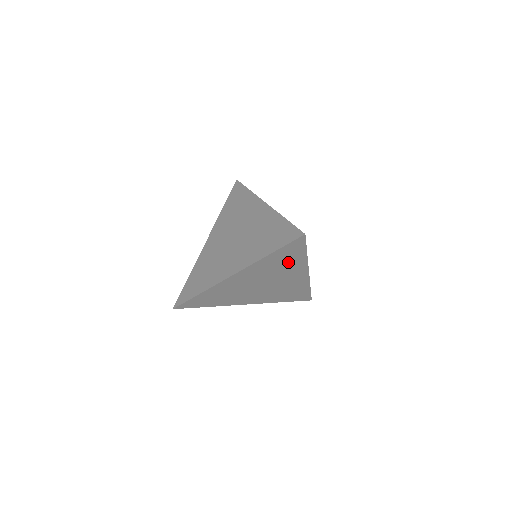
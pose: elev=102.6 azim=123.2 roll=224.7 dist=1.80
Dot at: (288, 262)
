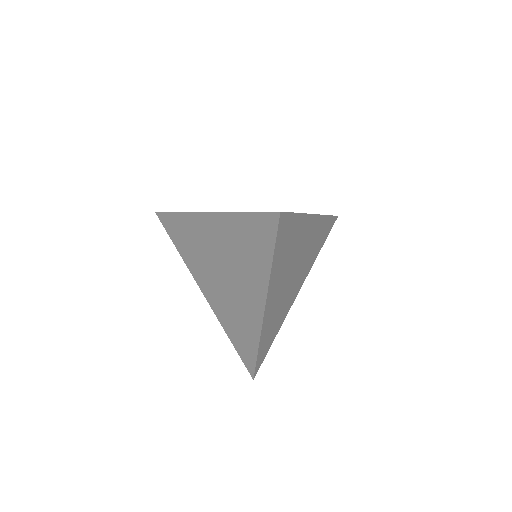
Dot at: (292, 239)
